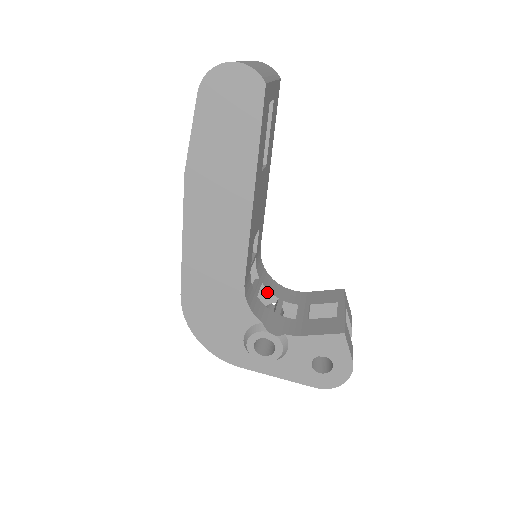
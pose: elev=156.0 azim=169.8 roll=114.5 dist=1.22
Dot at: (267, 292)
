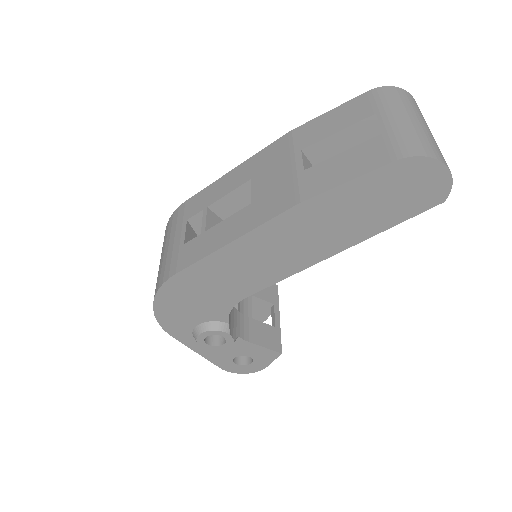
Dot at: occluded
